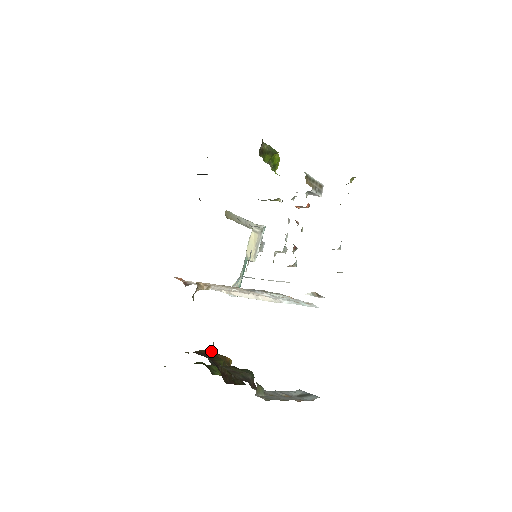
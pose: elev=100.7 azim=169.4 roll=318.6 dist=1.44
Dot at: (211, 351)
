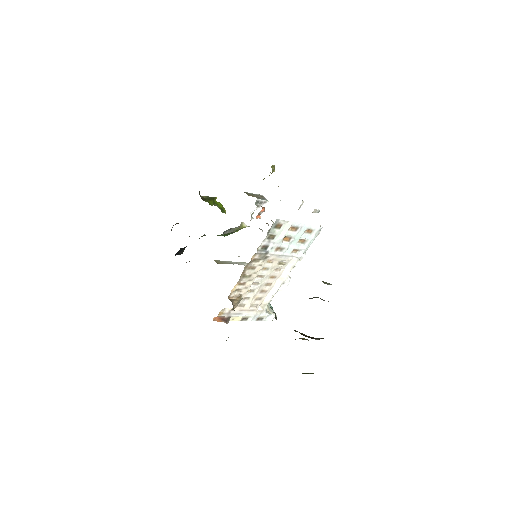
Dot at: occluded
